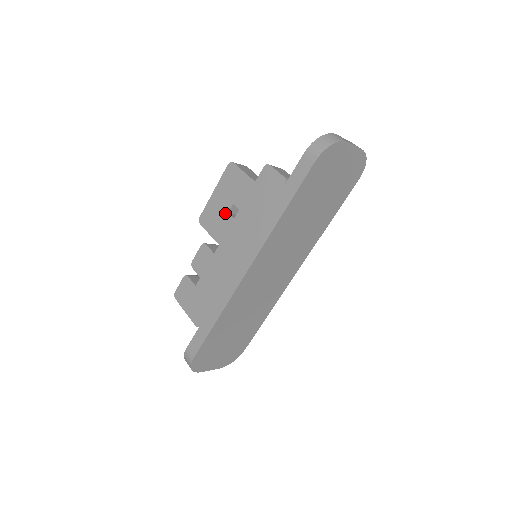
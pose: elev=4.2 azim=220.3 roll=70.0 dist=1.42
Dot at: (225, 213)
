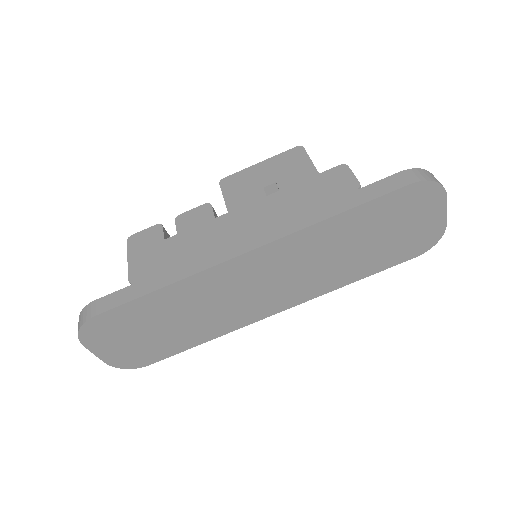
Dot at: (259, 186)
